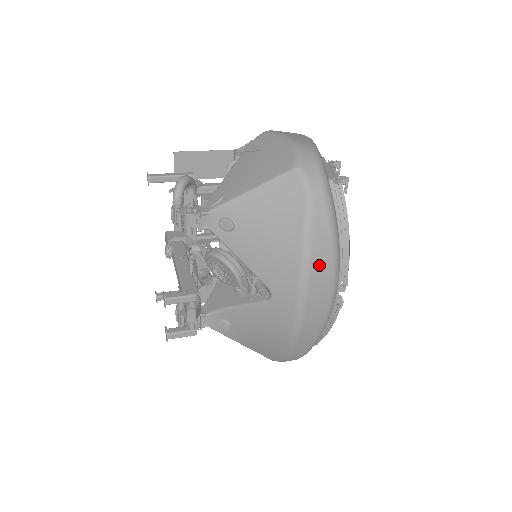
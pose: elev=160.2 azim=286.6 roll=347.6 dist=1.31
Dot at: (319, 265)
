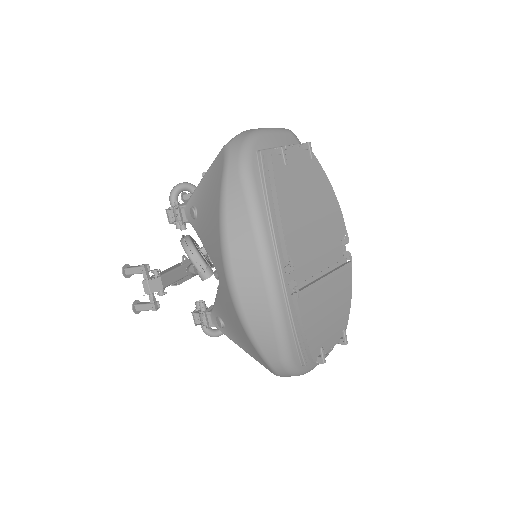
Dot at: (237, 233)
